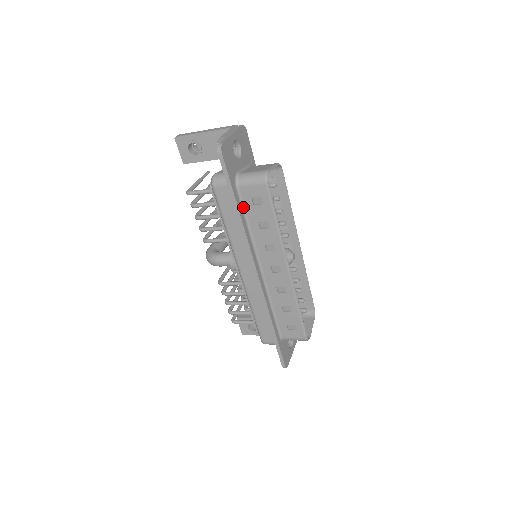
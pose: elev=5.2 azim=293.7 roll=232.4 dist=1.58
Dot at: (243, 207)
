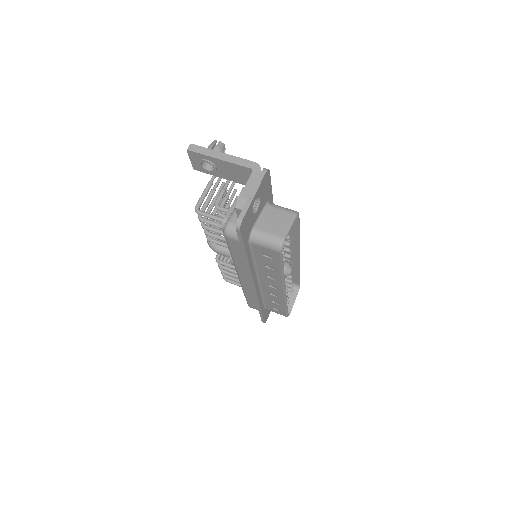
Dot at: (252, 253)
